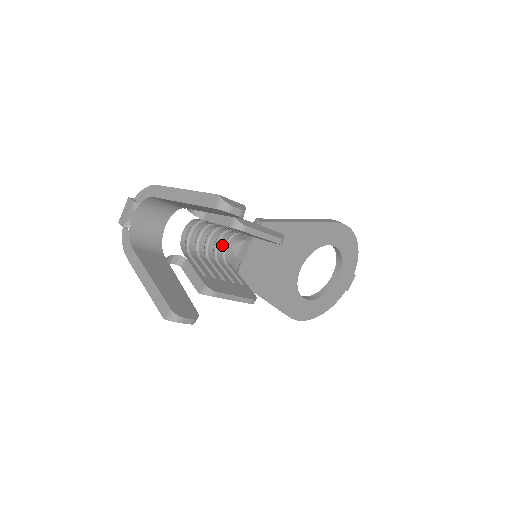
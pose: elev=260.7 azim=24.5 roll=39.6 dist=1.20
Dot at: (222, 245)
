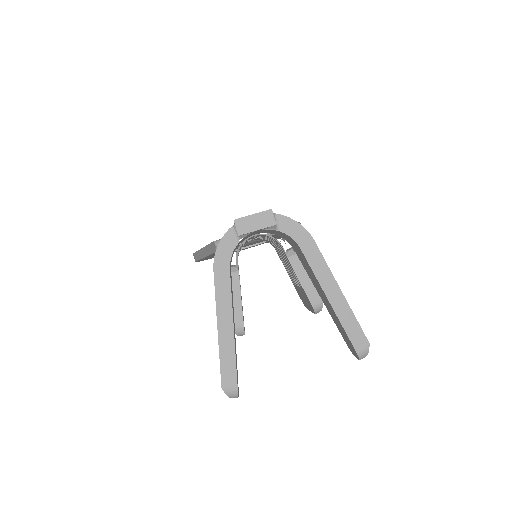
Dot at: (250, 240)
